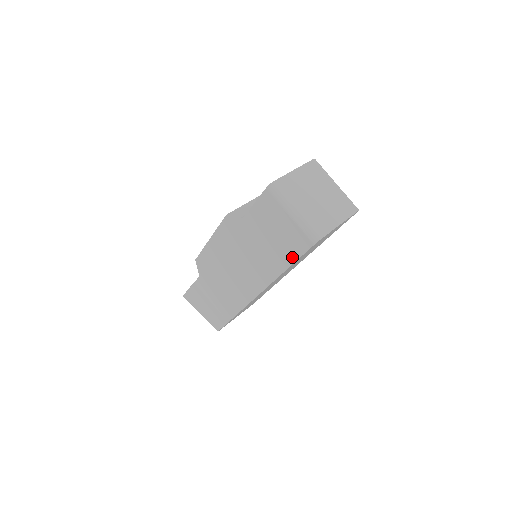
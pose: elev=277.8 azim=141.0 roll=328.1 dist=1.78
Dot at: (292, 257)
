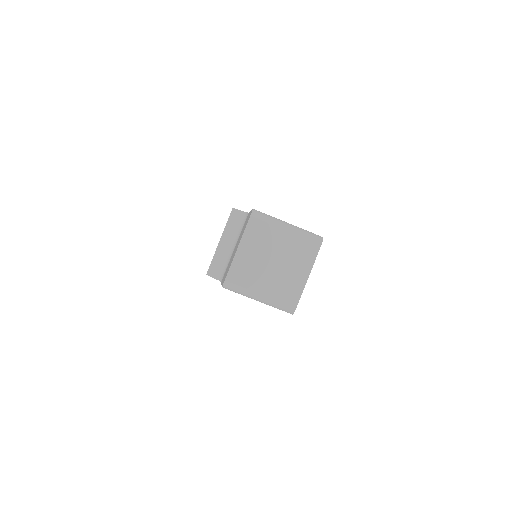
Dot at: occluded
